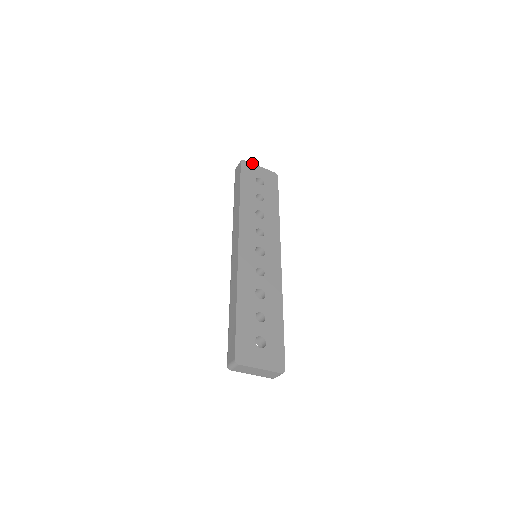
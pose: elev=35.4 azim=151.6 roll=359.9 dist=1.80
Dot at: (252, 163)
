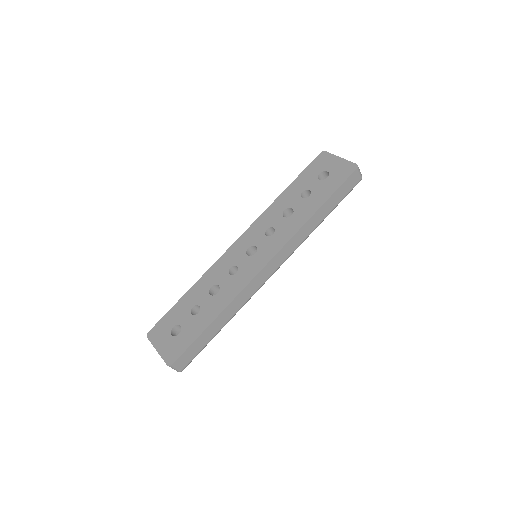
Dot at: (333, 154)
